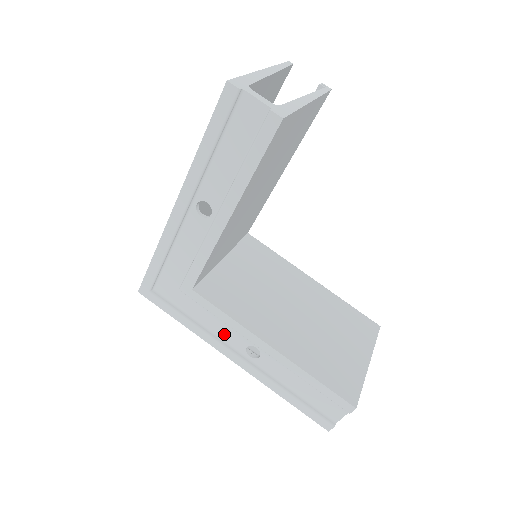
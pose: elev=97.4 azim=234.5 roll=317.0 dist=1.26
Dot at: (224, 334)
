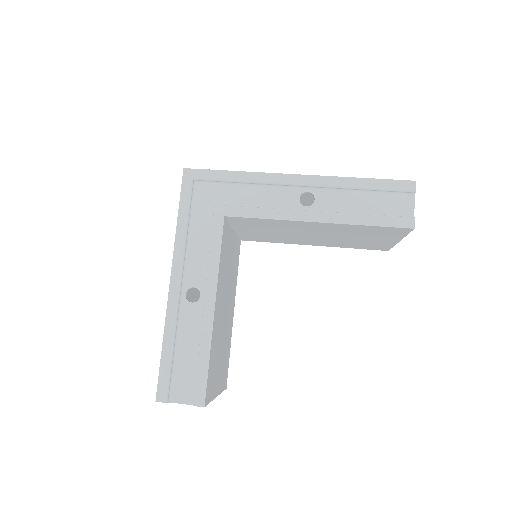
Dot at: (193, 262)
